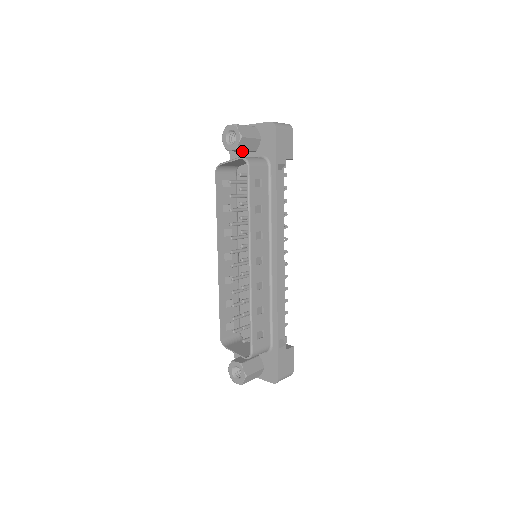
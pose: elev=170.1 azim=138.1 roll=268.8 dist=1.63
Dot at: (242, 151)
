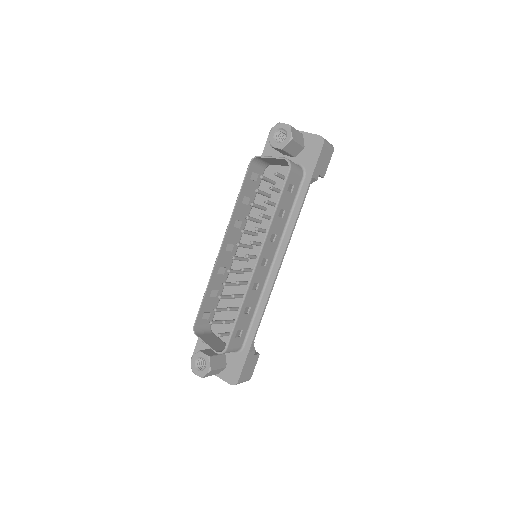
Dot at: (282, 152)
